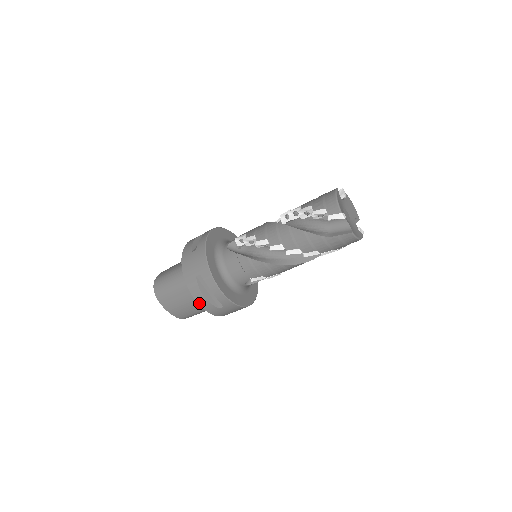
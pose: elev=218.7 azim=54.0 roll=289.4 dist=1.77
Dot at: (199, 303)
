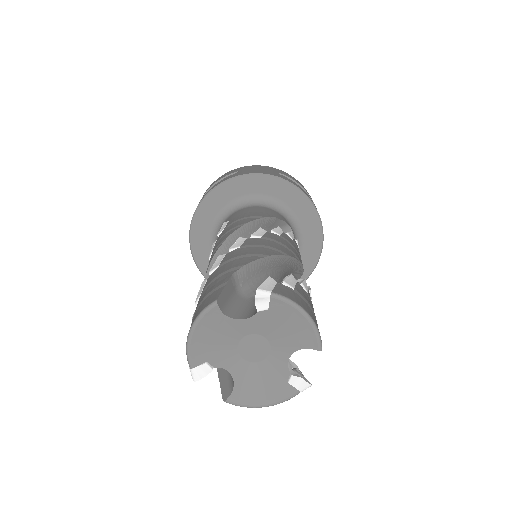
Dot at: occluded
